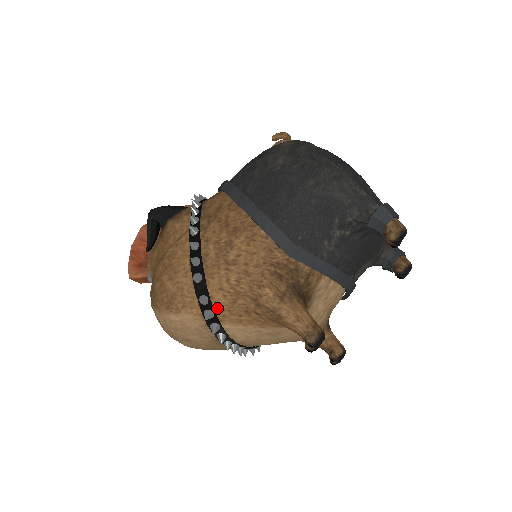
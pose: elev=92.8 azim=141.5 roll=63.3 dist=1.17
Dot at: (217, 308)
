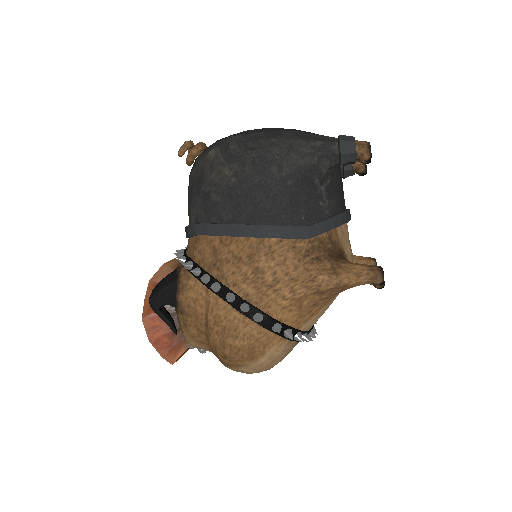
Dot at: (290, 323)
